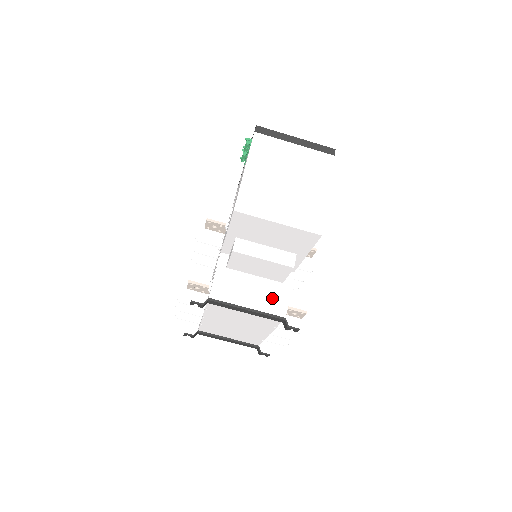
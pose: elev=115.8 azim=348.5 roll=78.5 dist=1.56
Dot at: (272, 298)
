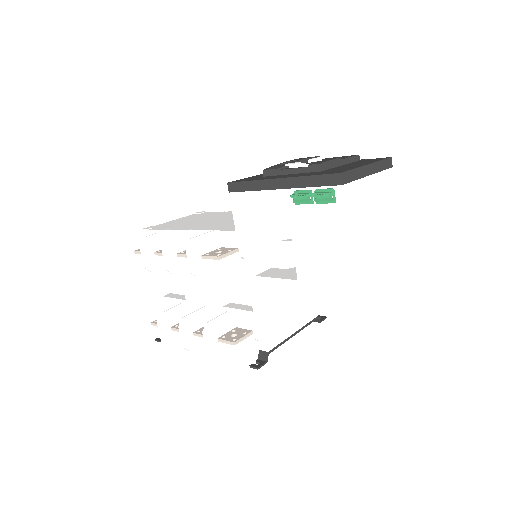
Dot at: occluded
